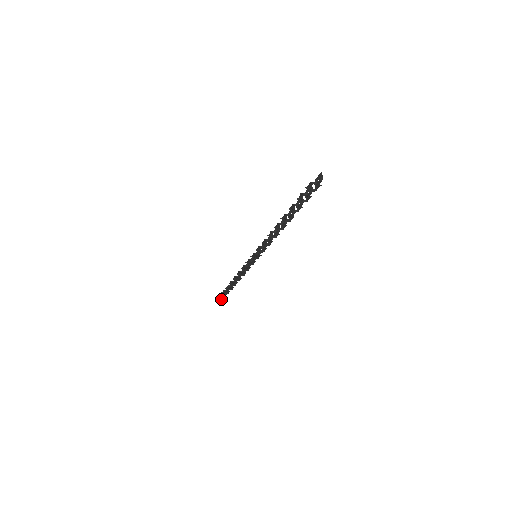
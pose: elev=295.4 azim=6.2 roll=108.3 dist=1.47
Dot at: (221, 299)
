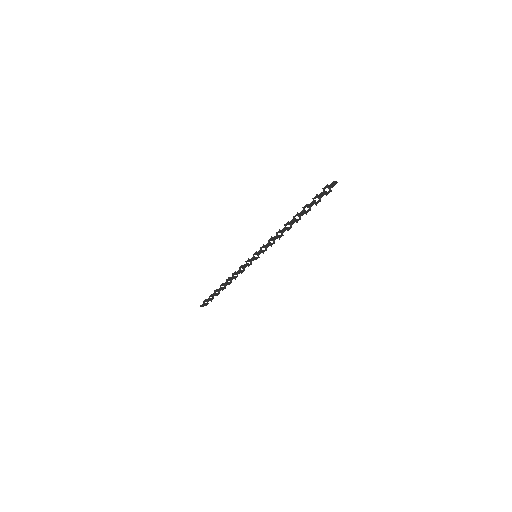
Dot at: occluded
